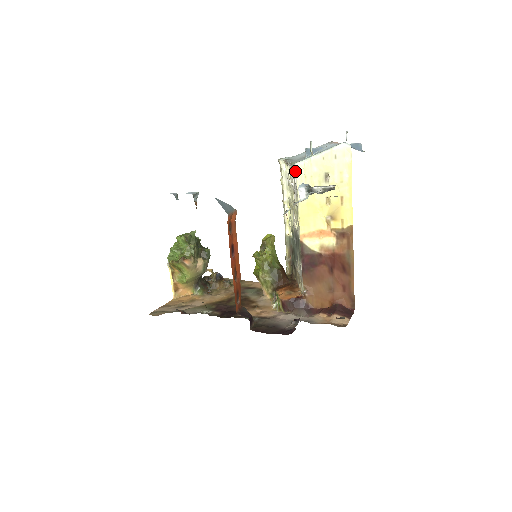
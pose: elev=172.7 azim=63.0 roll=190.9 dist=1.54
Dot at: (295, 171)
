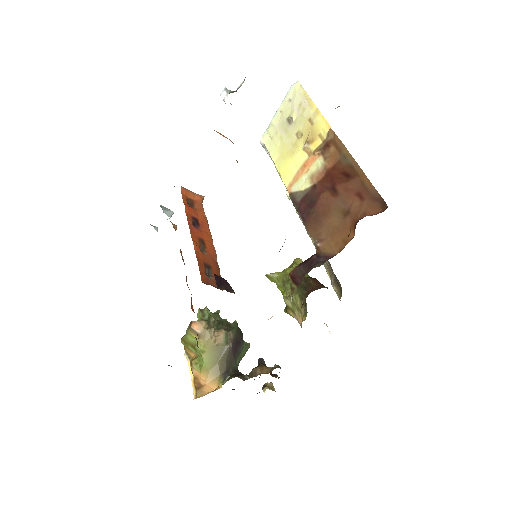
Dot at: (264, 145)
